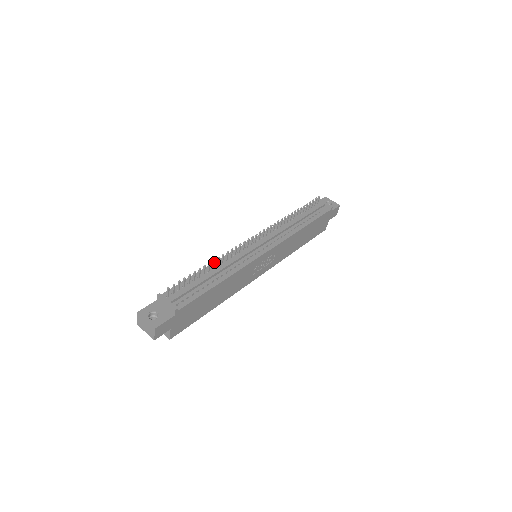
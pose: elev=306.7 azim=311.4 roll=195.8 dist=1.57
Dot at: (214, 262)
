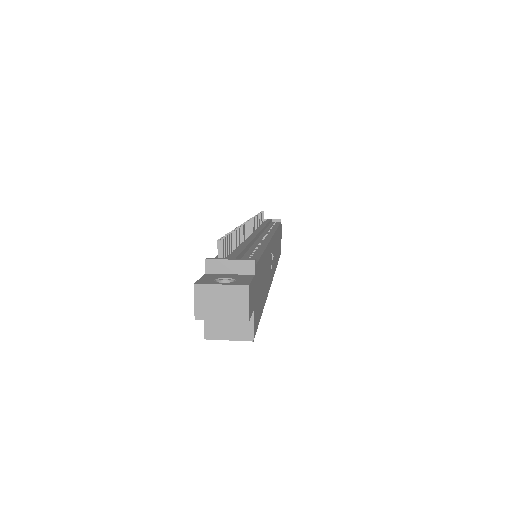
Dot at: (237, 233)
